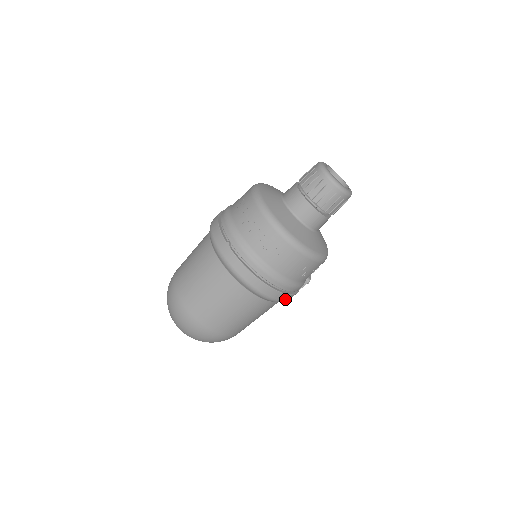
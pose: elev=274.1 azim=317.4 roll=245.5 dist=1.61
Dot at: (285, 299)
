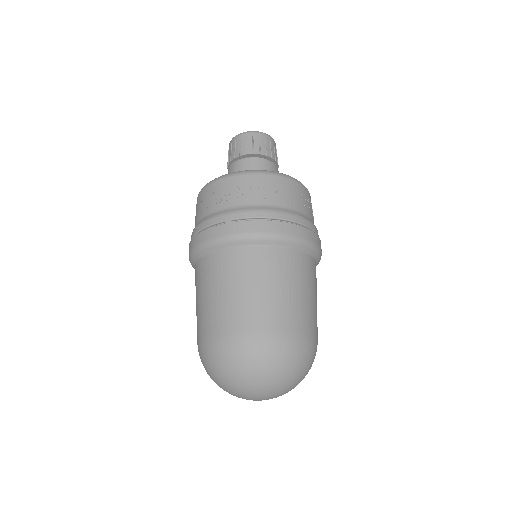
Dot at: (319, 245)
